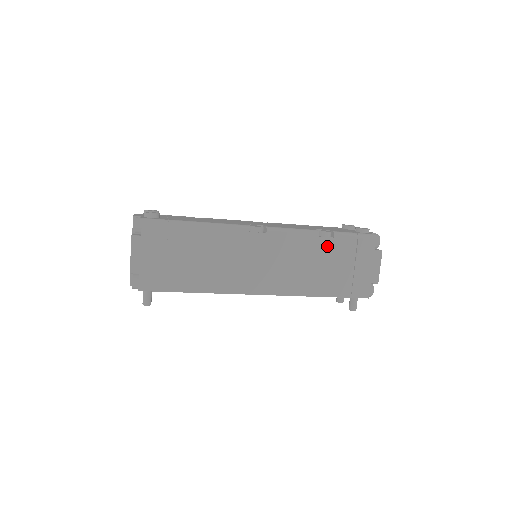
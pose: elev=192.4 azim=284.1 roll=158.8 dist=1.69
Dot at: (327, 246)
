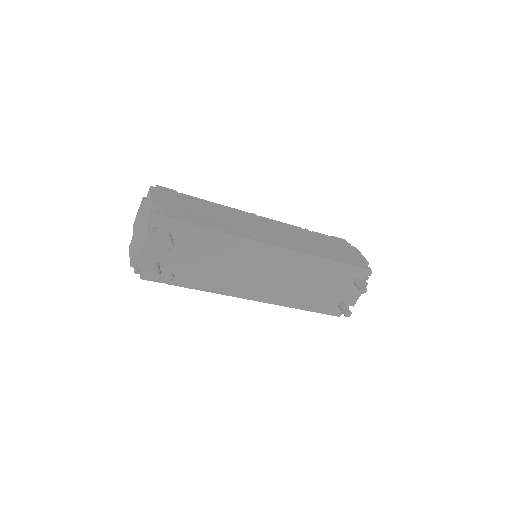
Dot at: (313, 235)
